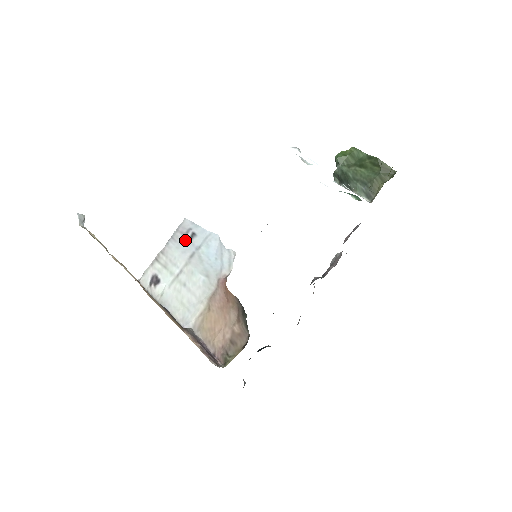
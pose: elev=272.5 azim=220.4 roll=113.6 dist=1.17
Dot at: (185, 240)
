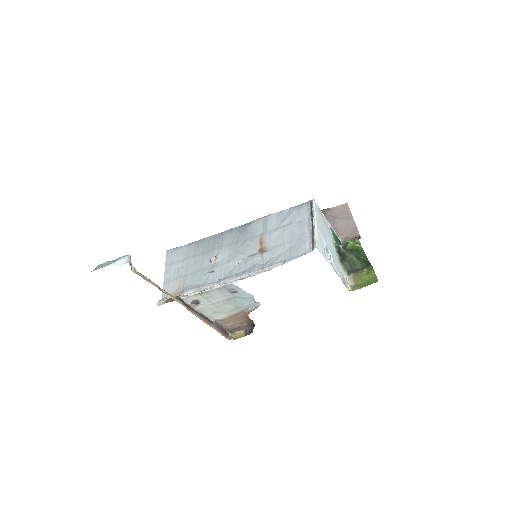
Dot at: (228, 292)
